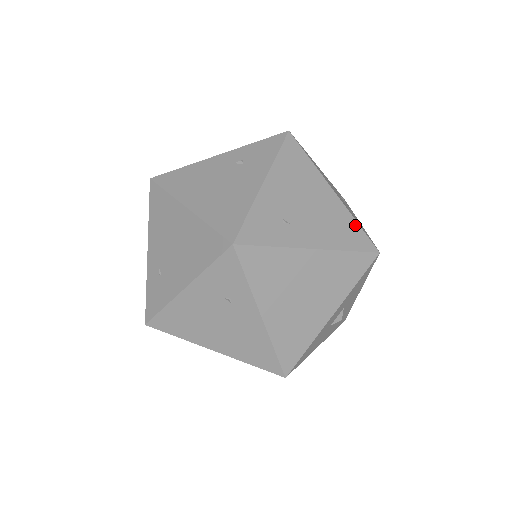
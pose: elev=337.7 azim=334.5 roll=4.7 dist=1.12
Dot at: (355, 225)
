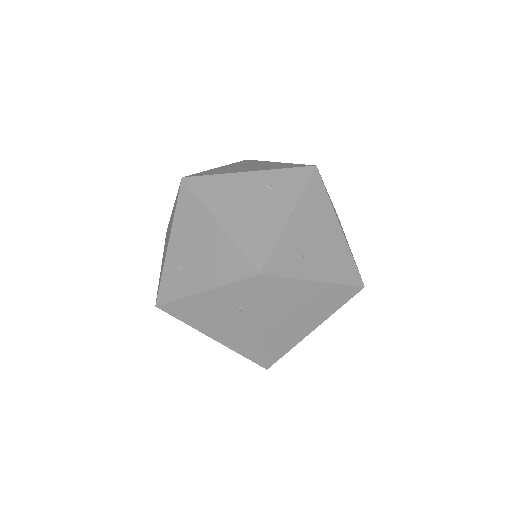
Dot at: (351, 261)
